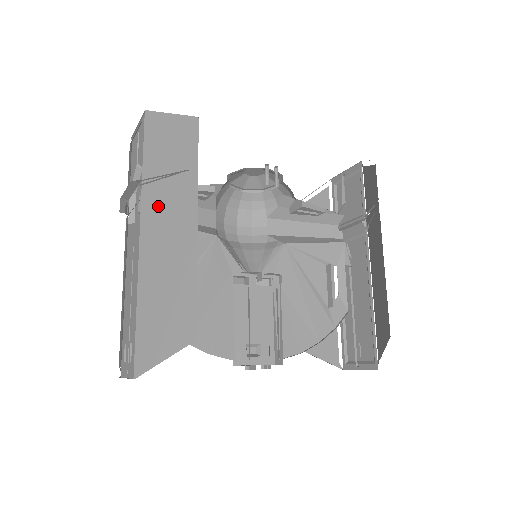
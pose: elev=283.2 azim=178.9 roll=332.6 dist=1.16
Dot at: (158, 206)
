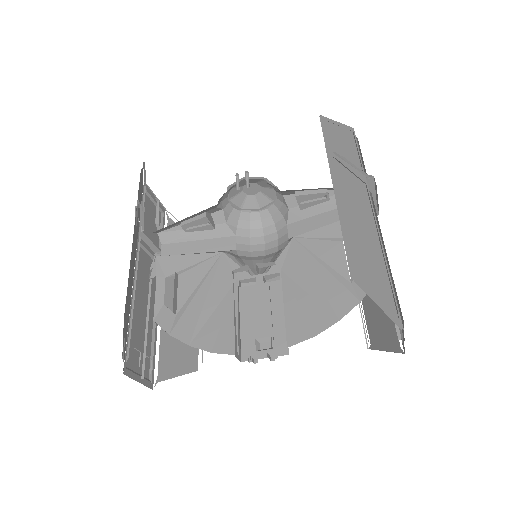
Dot at: occluded
